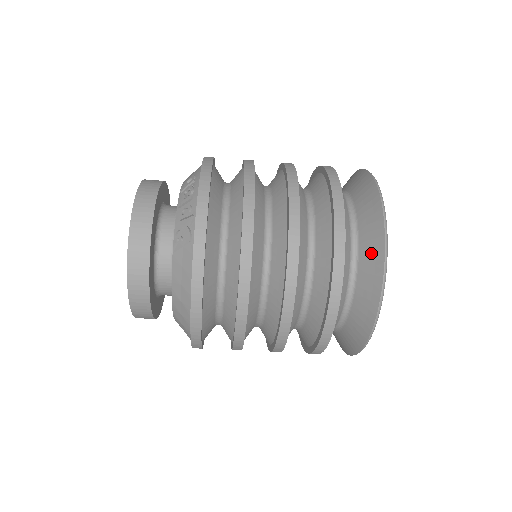
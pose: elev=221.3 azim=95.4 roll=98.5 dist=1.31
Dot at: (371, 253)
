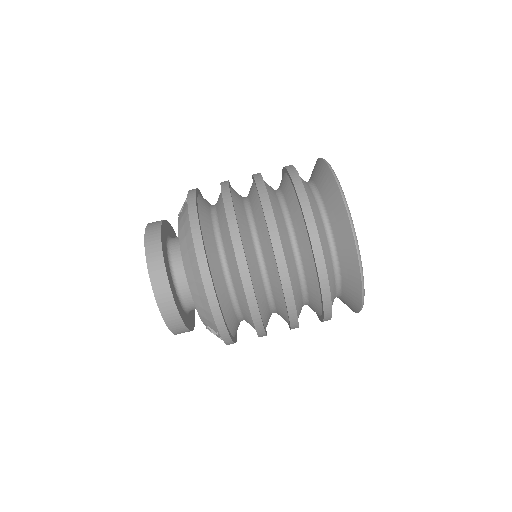
Dot at: (318, 170)
